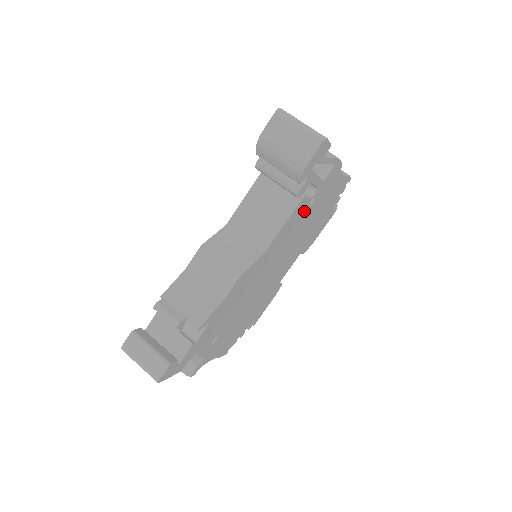
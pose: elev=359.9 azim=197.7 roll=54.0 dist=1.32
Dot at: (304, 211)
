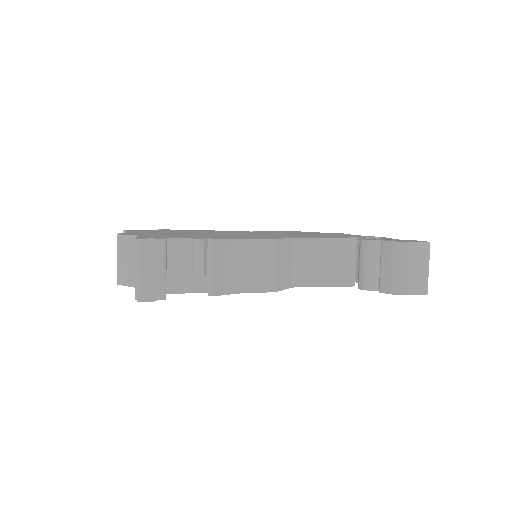
Dot at: occluded
